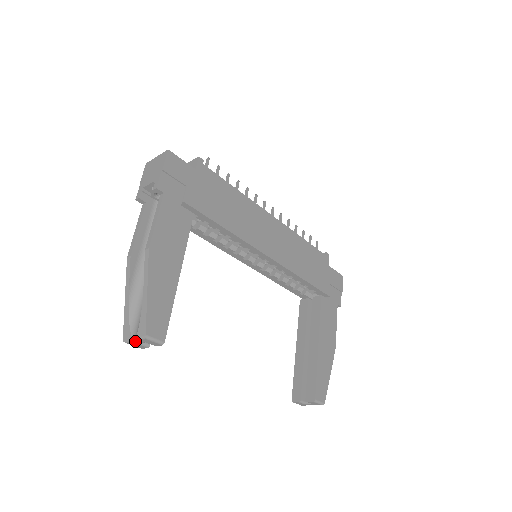
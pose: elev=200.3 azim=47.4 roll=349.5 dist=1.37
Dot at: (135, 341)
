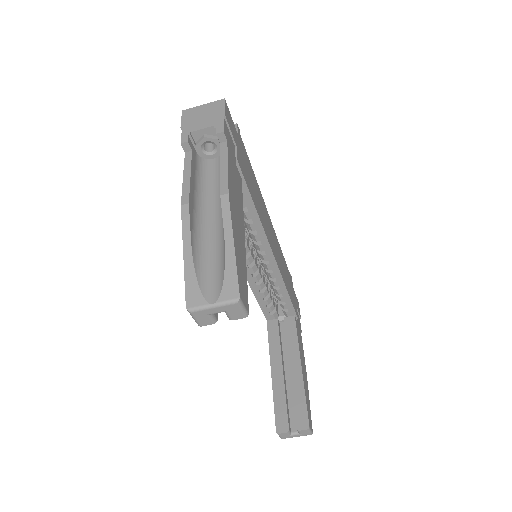
Dot at: (212, 308)
